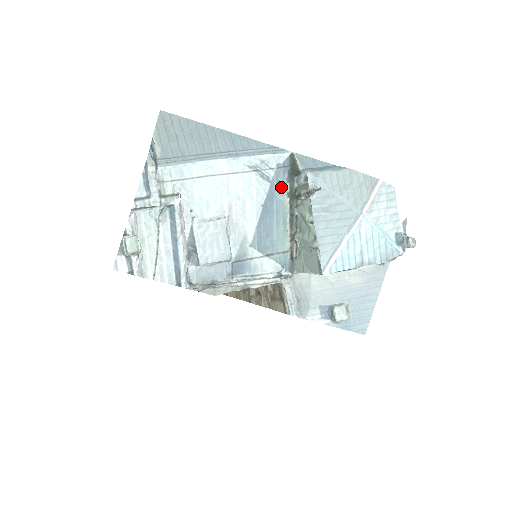
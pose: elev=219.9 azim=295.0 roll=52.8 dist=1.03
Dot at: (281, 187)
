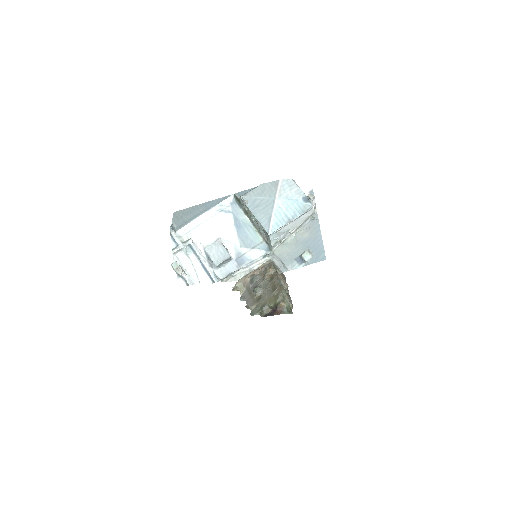
Dot at: (239, 212)
